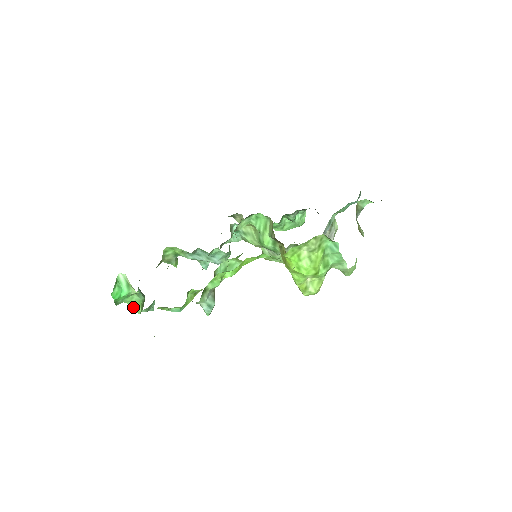
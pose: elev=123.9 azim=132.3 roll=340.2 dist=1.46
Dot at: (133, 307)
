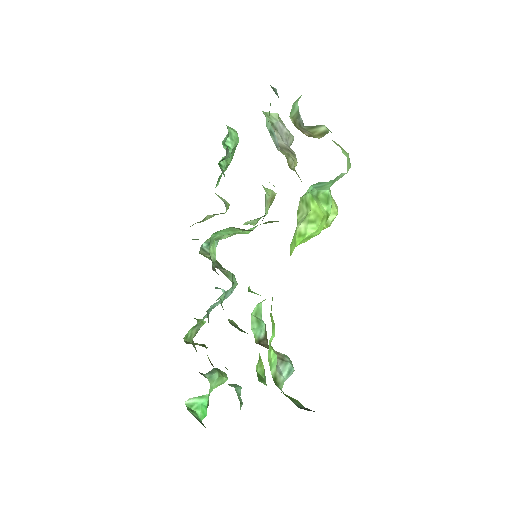
Dot at: (219, 385)
